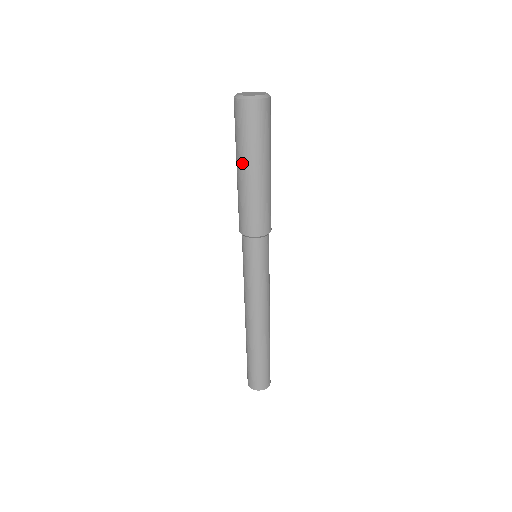
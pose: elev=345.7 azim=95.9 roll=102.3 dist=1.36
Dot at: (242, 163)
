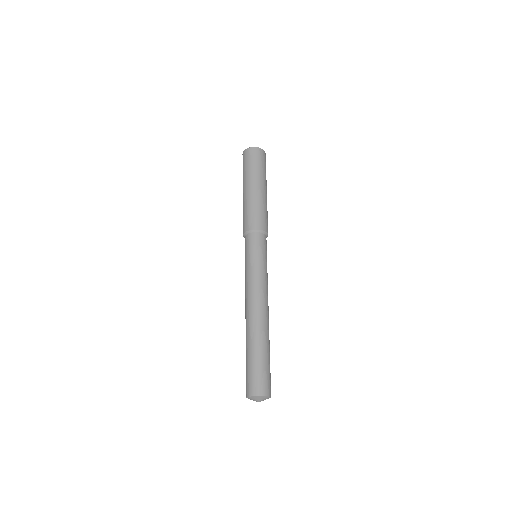
Dot at: (247, 183)
